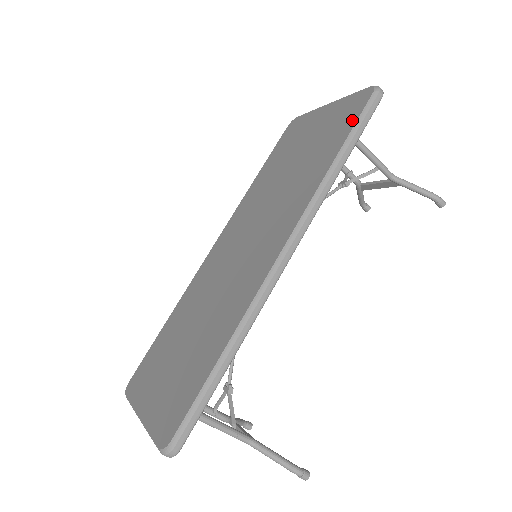
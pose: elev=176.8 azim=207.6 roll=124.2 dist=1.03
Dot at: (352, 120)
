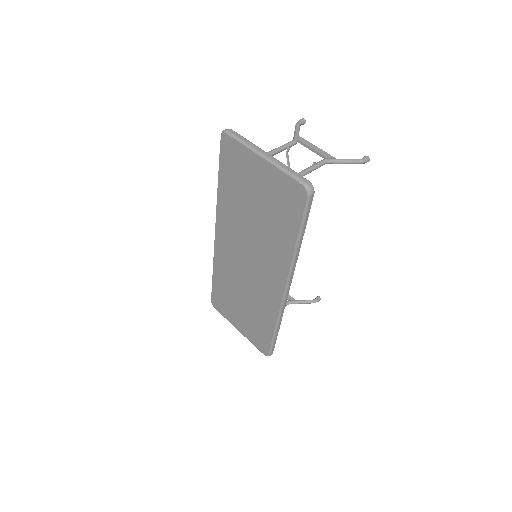
Dot at: (297, 214)
